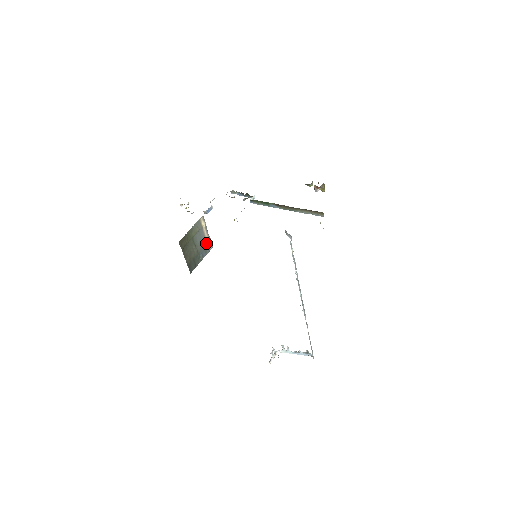
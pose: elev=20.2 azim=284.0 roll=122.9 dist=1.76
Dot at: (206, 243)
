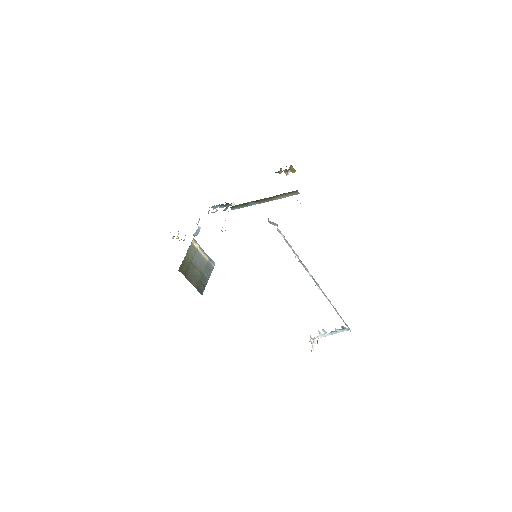
Dot at: (207, 262)
